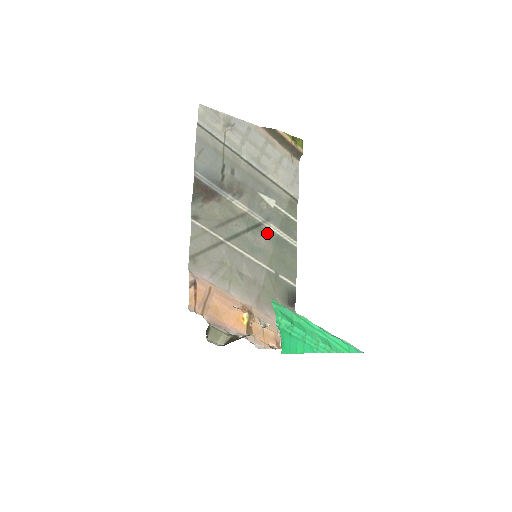
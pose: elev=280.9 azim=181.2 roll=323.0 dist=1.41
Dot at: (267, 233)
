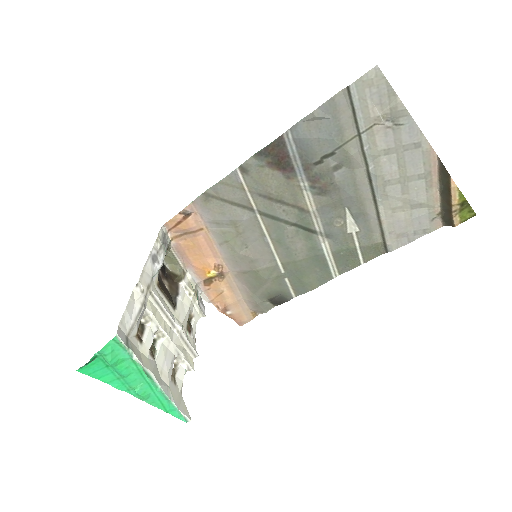
Dot at: (313, 244)
